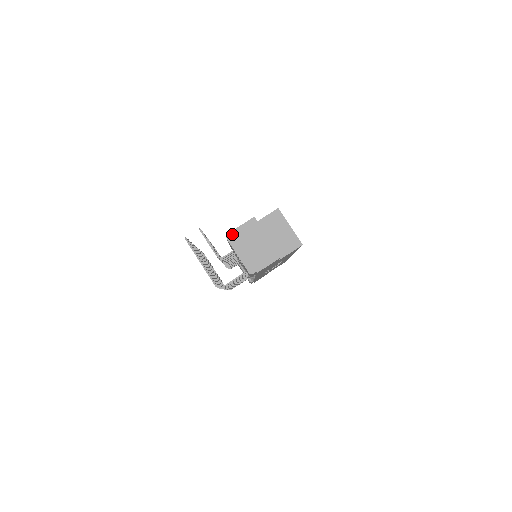
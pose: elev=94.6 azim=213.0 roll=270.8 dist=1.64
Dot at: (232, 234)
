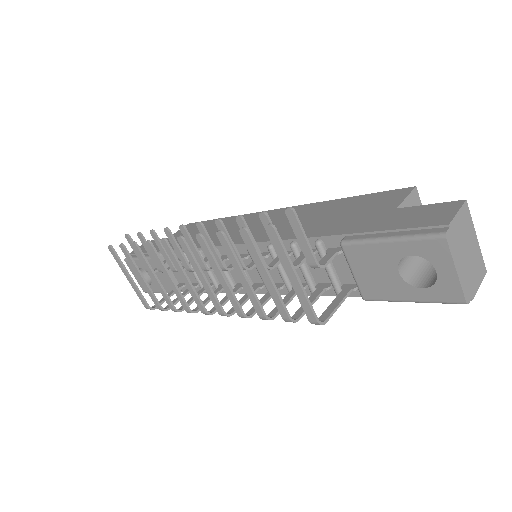
Dot at: (450, 229)
